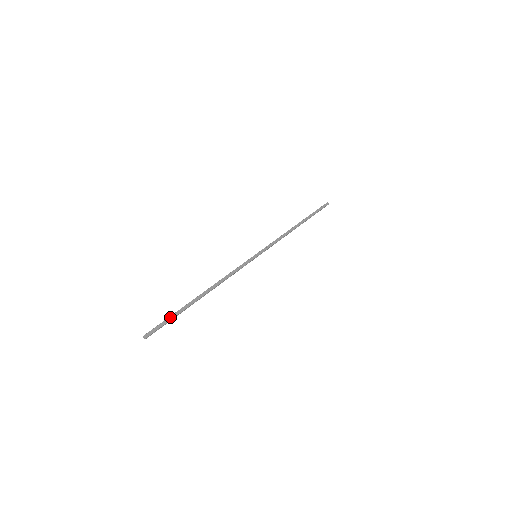
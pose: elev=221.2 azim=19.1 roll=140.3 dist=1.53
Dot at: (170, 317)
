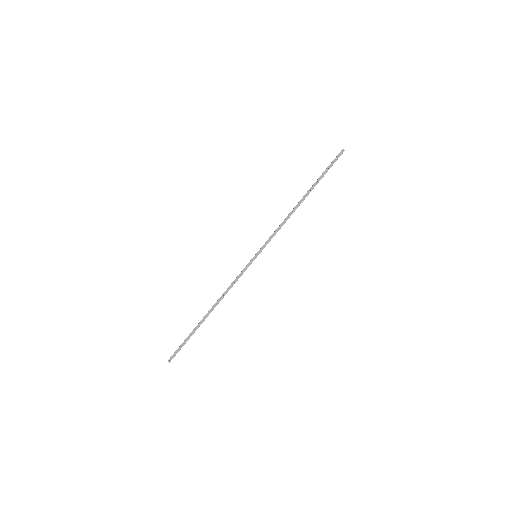
Dot at: (185, 341)
